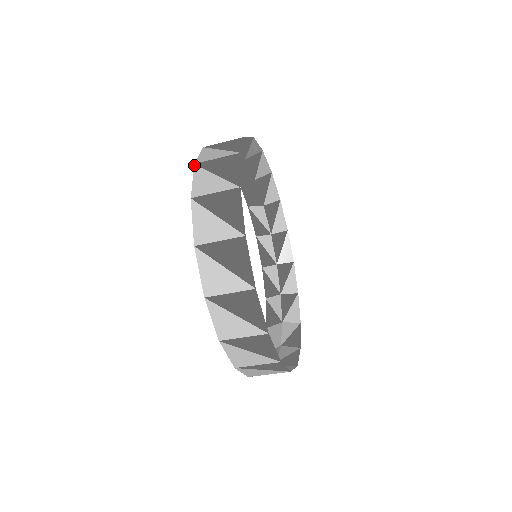
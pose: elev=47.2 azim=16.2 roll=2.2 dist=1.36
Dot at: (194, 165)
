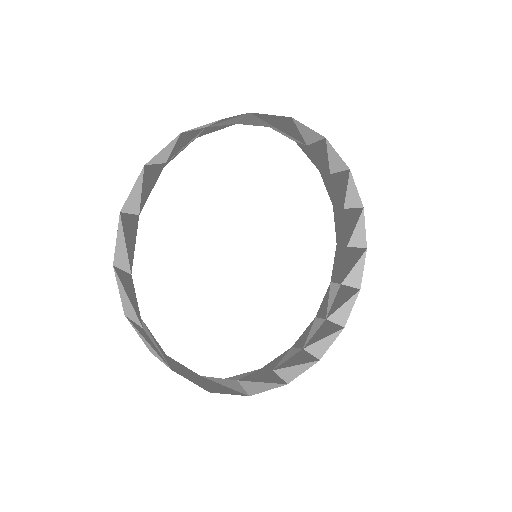
Dot at: occluded
